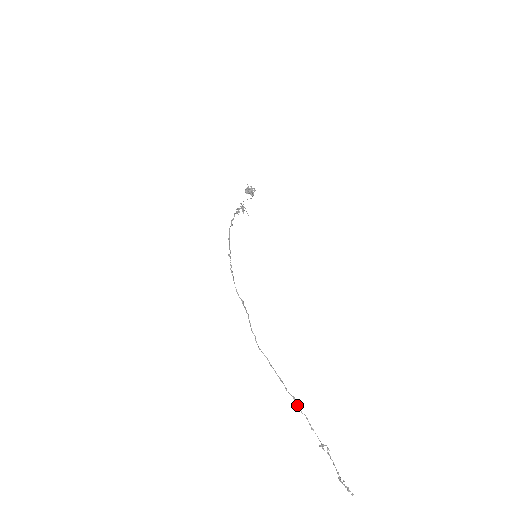
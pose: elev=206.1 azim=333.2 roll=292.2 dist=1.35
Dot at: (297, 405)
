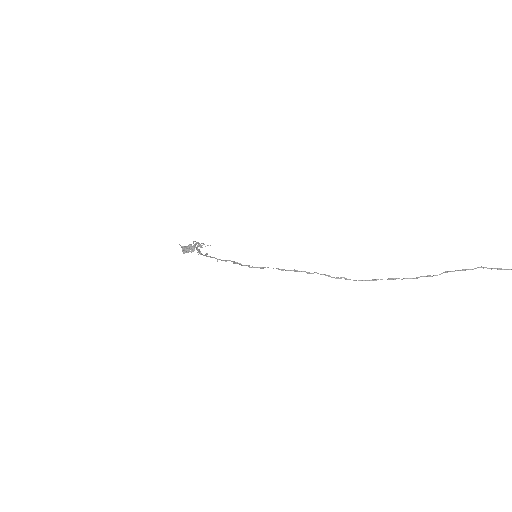
Dot at: (459, 270)
